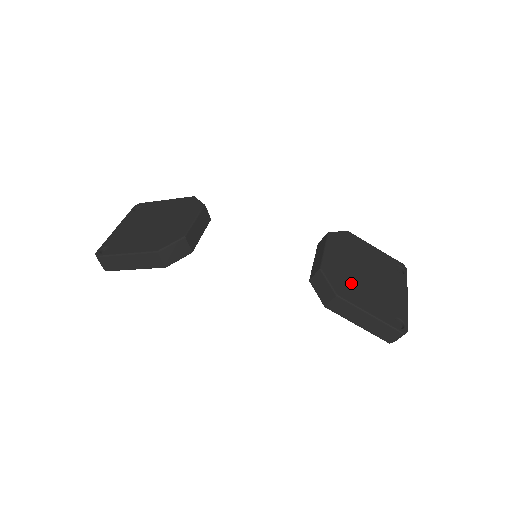
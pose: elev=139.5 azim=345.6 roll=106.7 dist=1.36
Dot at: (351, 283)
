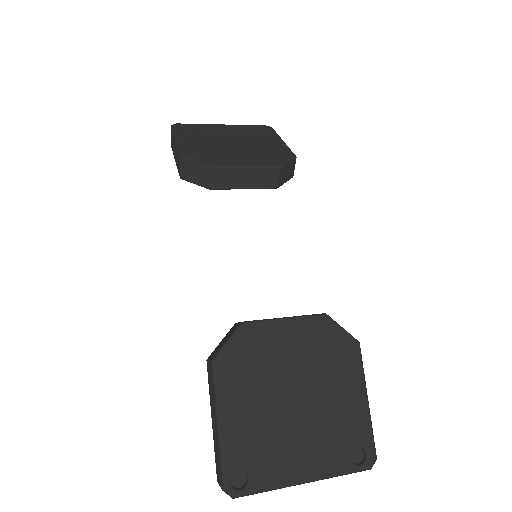
Dot at: (254, 376)
